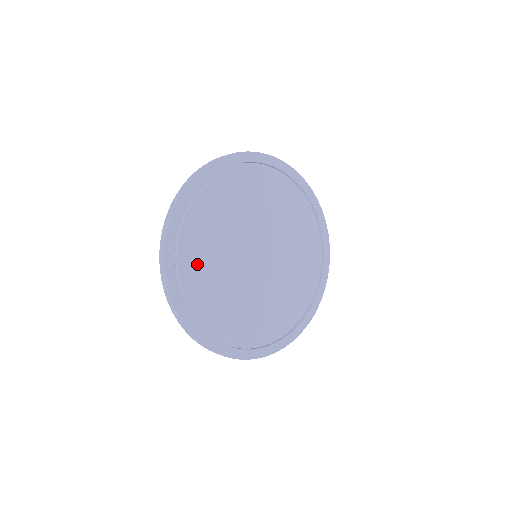
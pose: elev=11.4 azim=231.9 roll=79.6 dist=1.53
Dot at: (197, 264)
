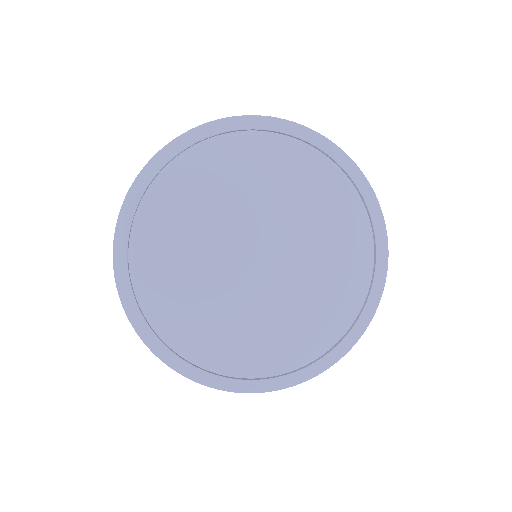
Dot at: (162, 275)
